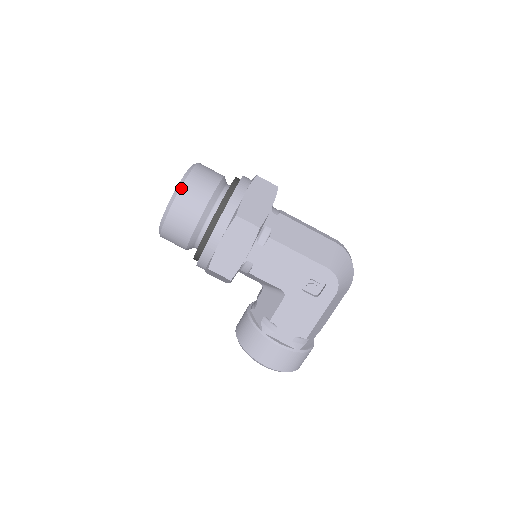
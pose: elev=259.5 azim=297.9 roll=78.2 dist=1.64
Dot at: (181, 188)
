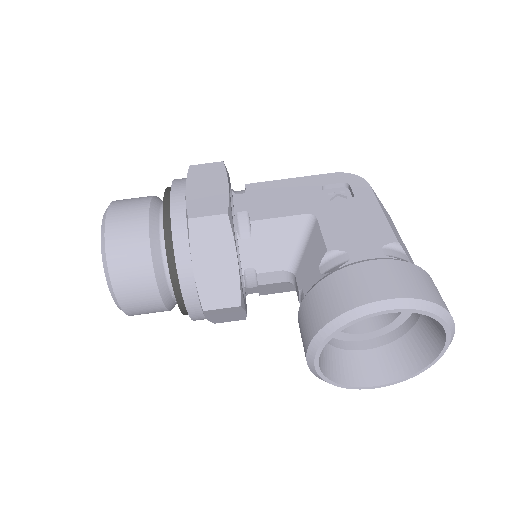
Dot at: occluded
